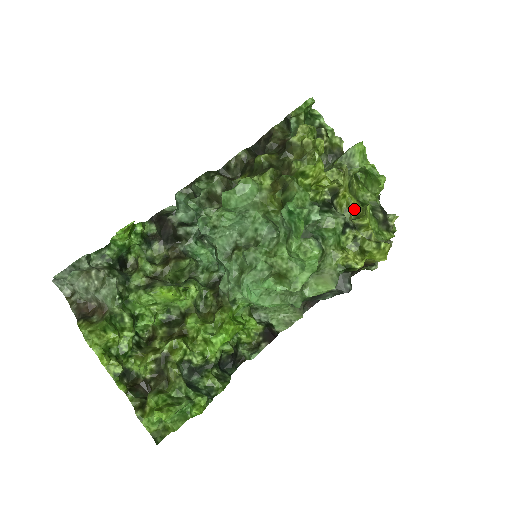
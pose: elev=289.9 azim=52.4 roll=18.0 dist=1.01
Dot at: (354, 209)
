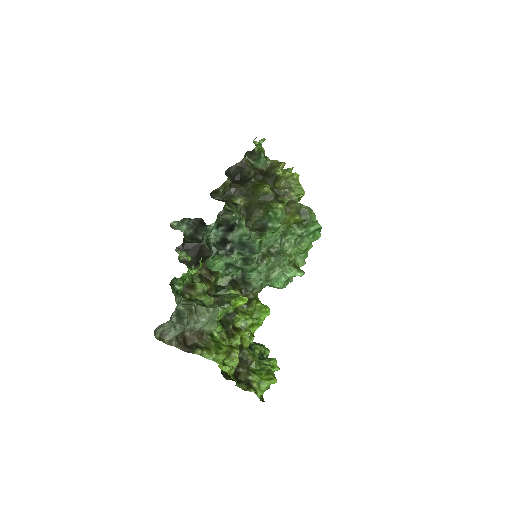
Dot at: occluded
